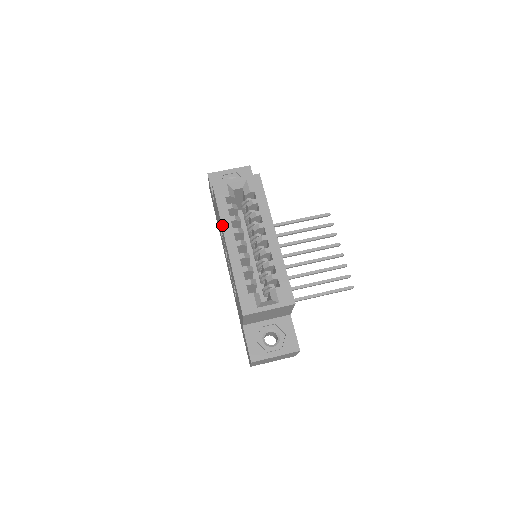
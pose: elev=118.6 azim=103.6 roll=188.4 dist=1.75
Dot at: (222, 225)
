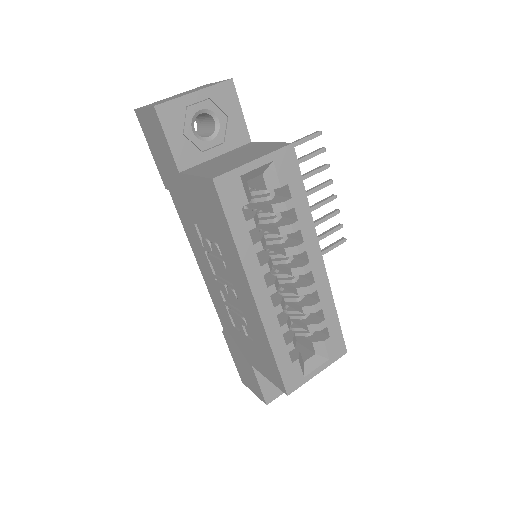
Dot at: (243, 265)
